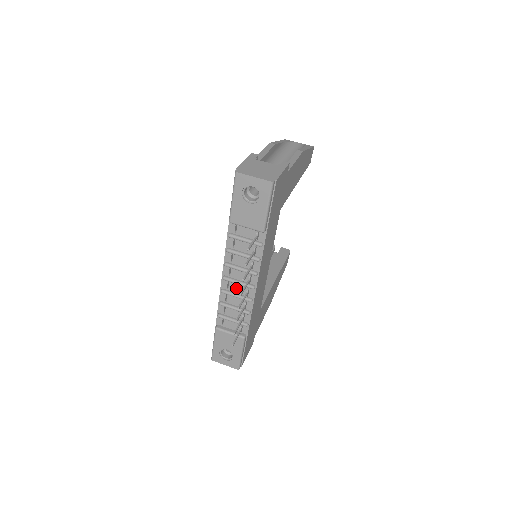
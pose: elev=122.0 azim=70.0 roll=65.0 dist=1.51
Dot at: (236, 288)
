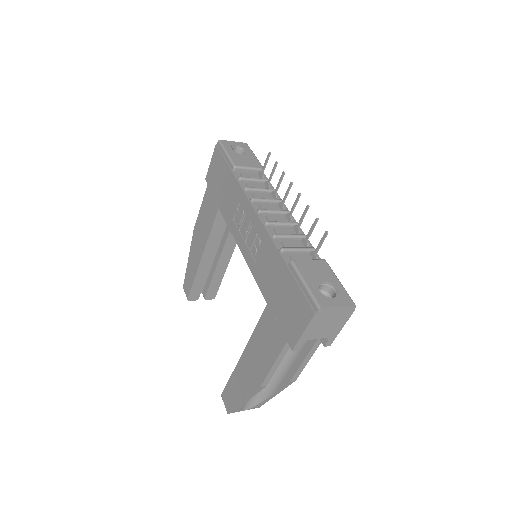
Dot at: (276, 219)
